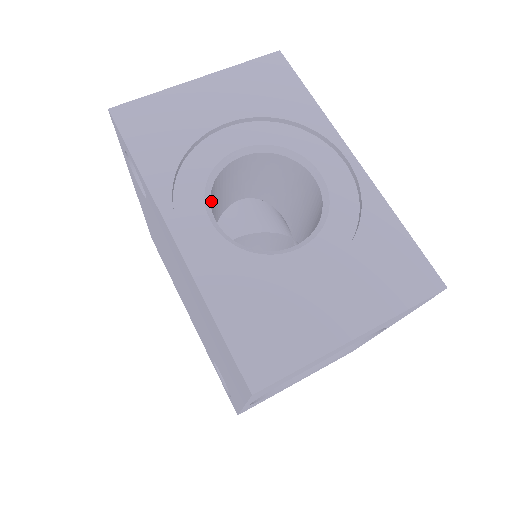
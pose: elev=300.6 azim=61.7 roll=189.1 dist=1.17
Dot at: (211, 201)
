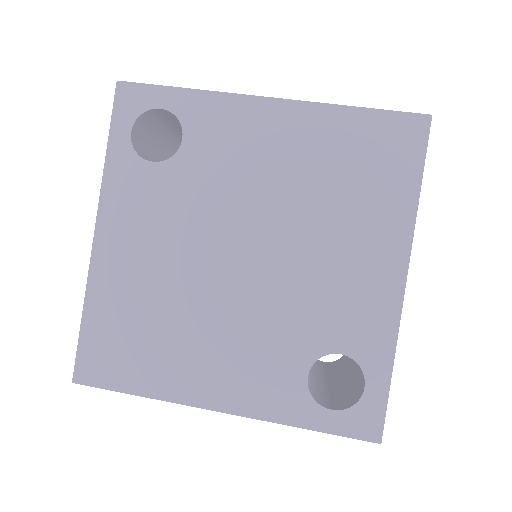
Dot at: occluded
